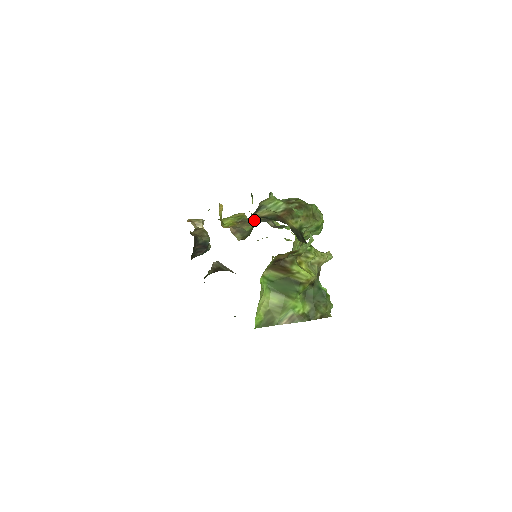
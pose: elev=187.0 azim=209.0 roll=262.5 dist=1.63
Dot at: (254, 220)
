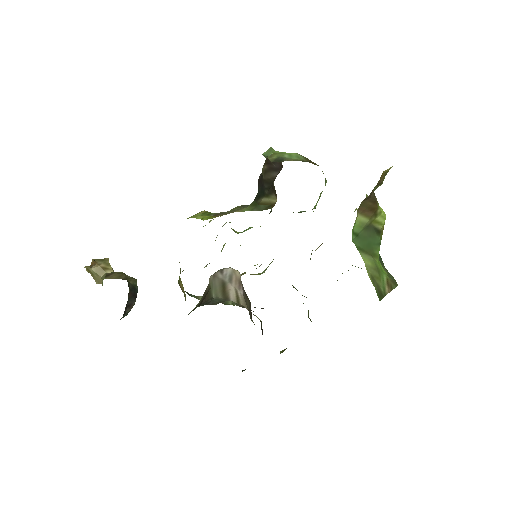
Dot at: (233, 209)
